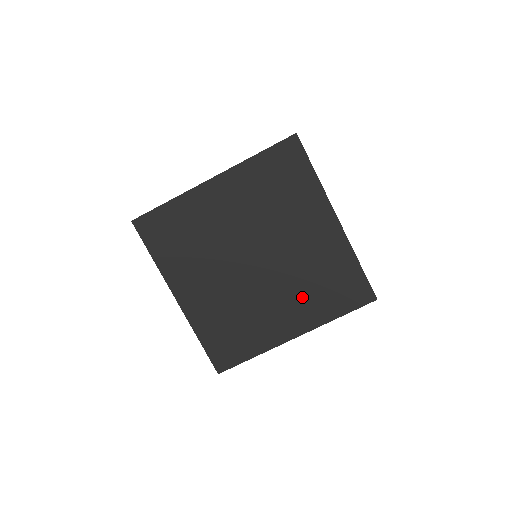
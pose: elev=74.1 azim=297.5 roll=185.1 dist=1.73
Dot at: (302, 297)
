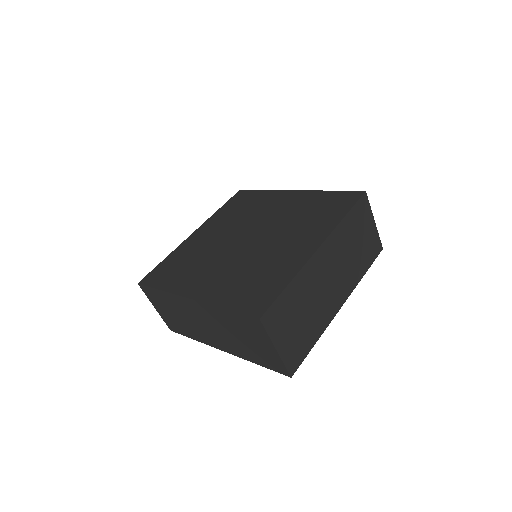
Dot at: (302, 228)
